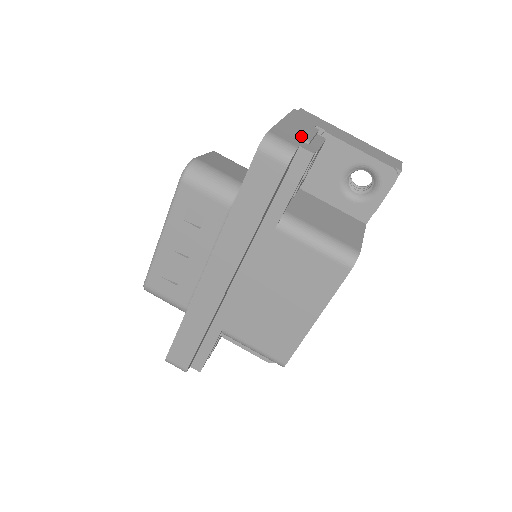
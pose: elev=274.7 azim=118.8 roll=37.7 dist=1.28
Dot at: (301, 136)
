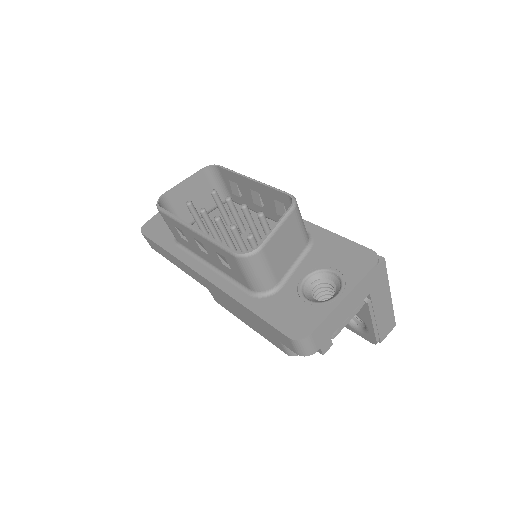
Dot at: (336, 327)
